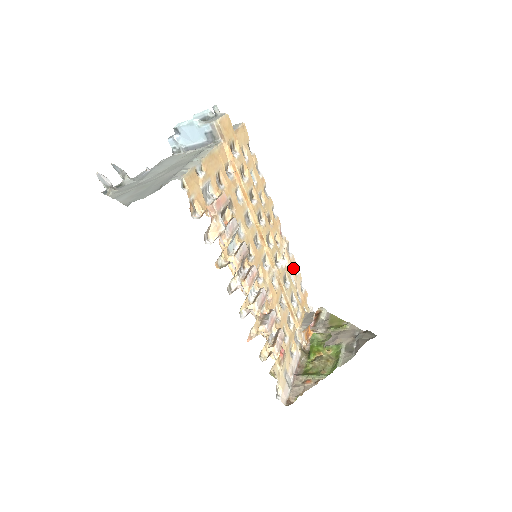
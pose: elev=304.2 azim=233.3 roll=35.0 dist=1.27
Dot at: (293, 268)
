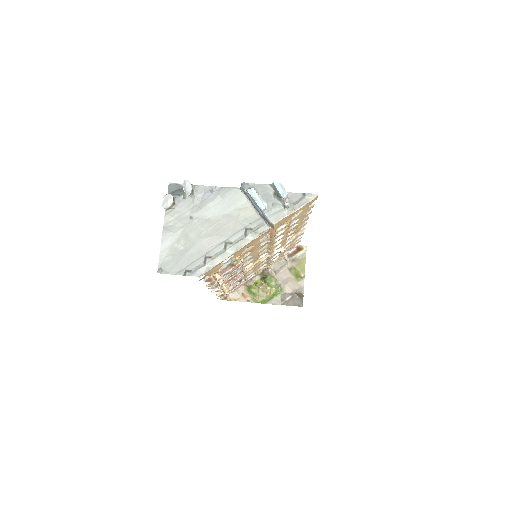
Dot at: occluded
